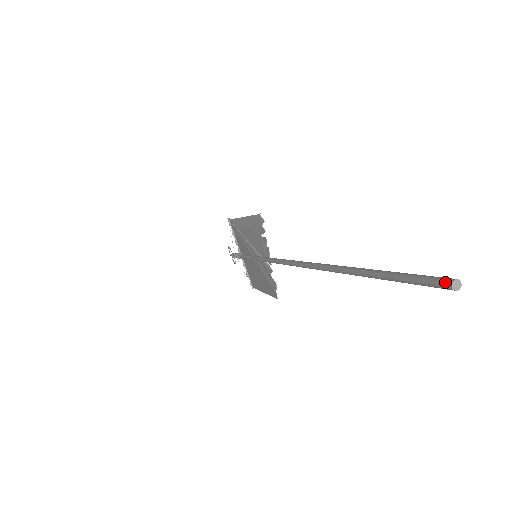
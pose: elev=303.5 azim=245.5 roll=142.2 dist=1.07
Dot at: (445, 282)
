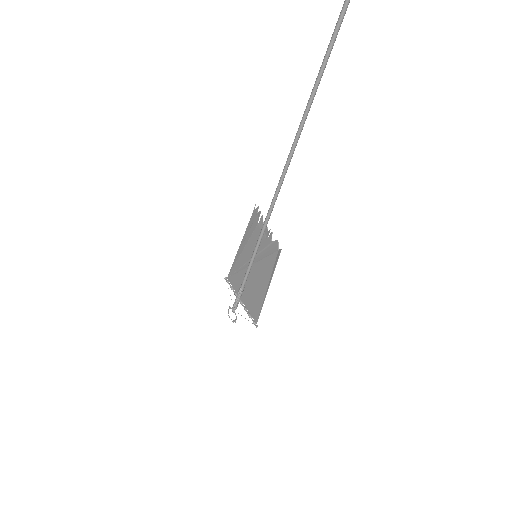
Dot at: out of frame
